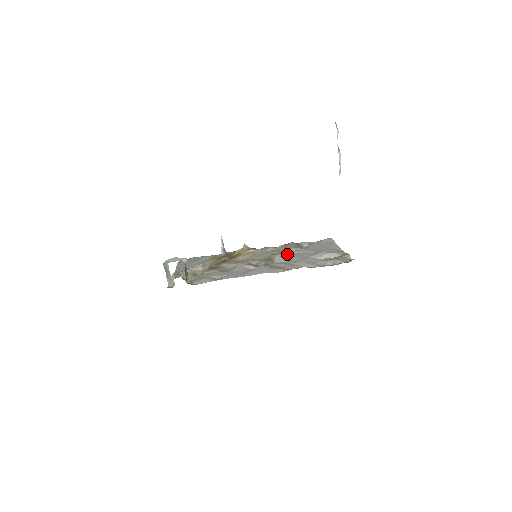
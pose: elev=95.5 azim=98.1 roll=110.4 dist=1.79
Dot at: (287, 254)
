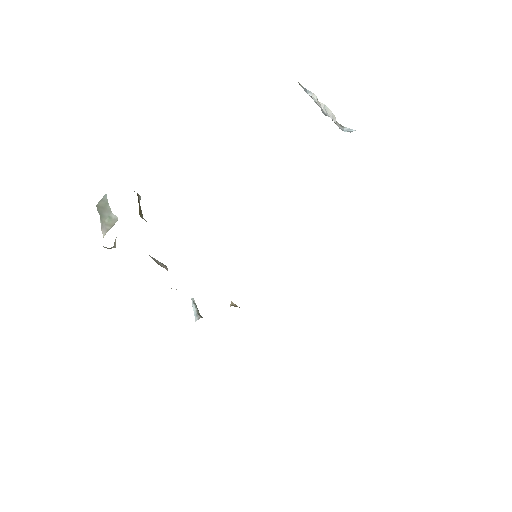
Dot at: occluded
